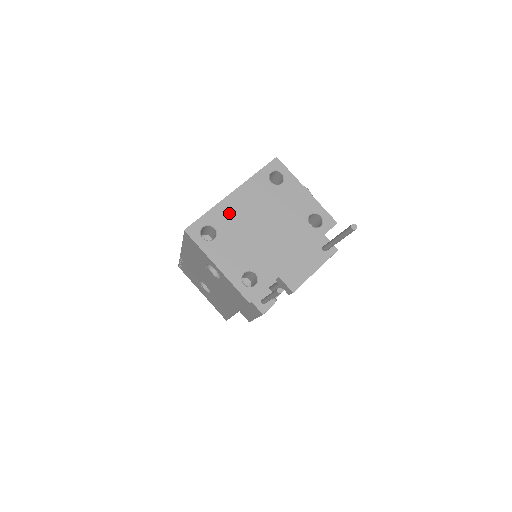
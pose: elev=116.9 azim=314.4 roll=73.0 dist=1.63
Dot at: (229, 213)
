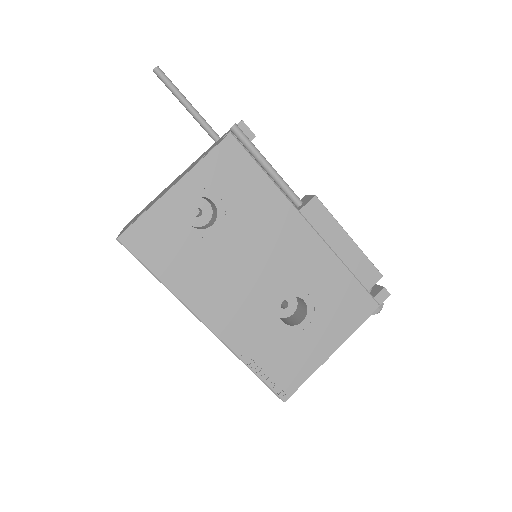
Dot at: occluded
